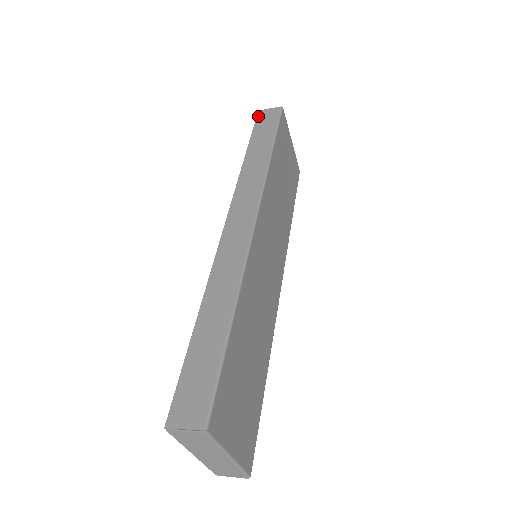
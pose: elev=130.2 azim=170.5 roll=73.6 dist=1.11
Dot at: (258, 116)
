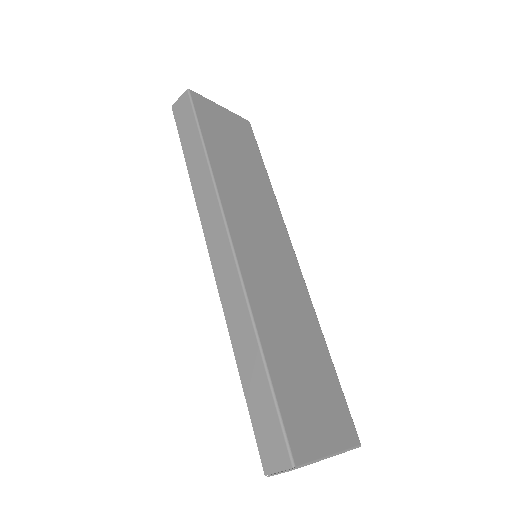
Dot at: (174, 114)
